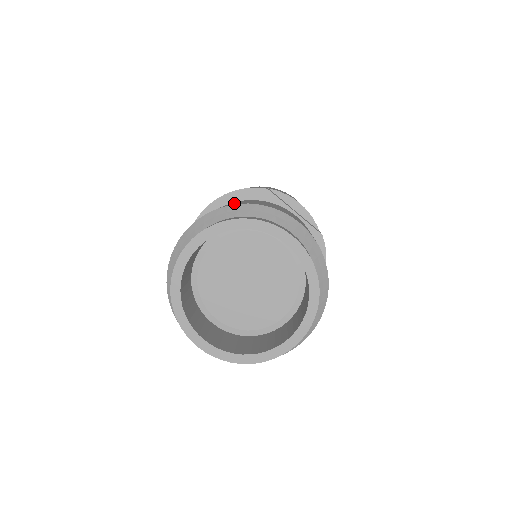
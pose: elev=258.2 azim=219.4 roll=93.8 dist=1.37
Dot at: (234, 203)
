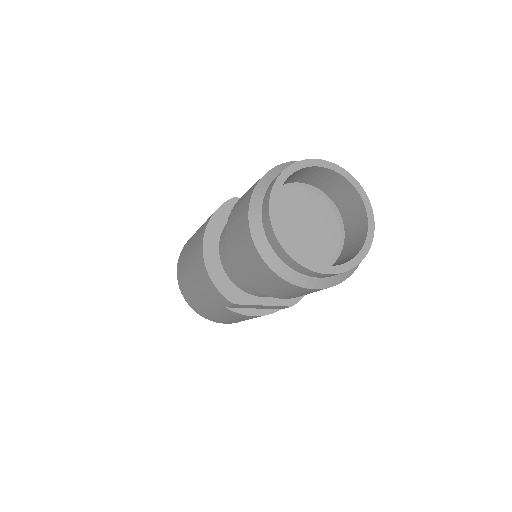
Dot at: occluded
